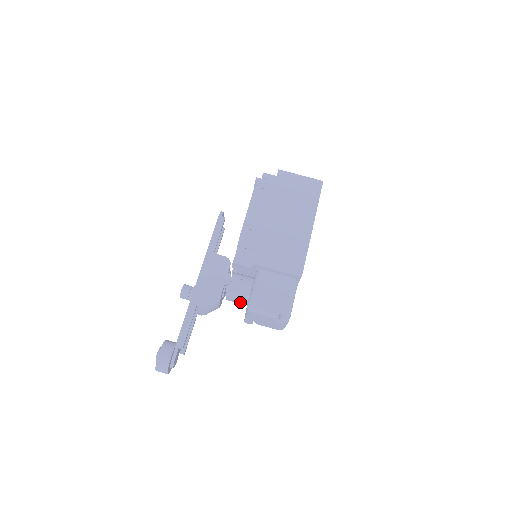
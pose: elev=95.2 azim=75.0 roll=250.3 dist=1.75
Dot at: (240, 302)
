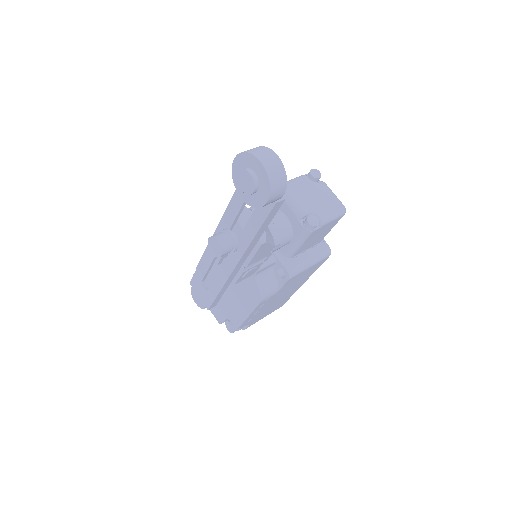
Dot at: (278, 220)
